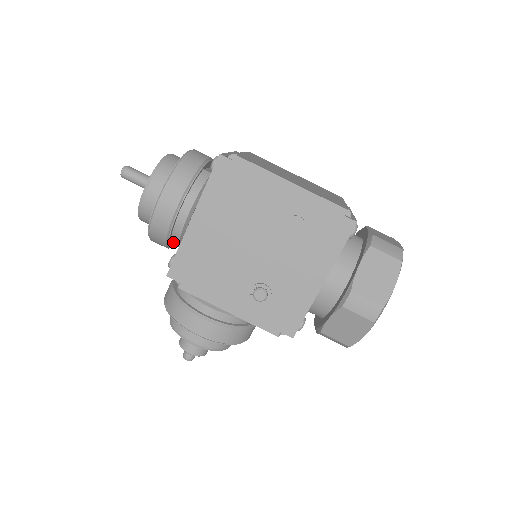
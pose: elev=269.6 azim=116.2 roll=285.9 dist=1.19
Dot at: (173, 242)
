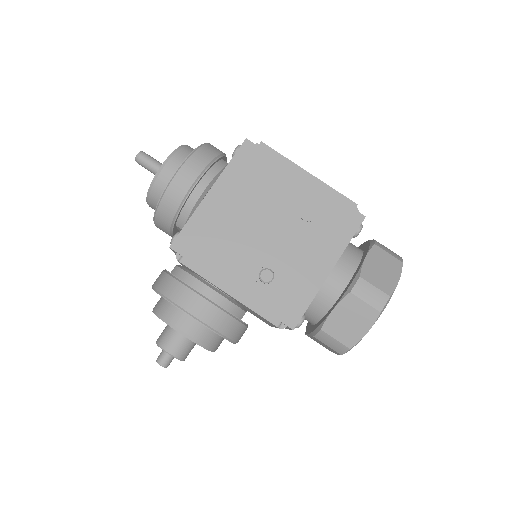
Dot at: (180, 220)
